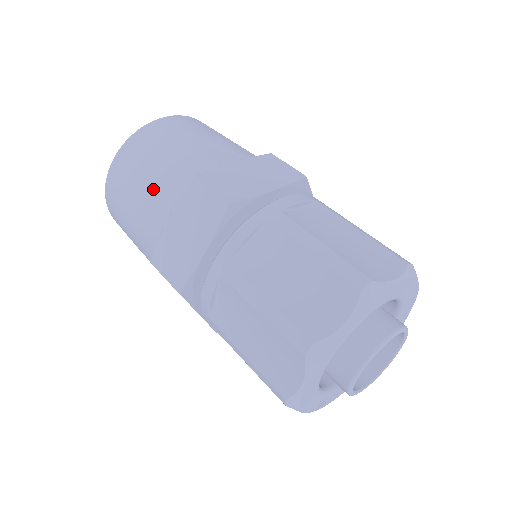
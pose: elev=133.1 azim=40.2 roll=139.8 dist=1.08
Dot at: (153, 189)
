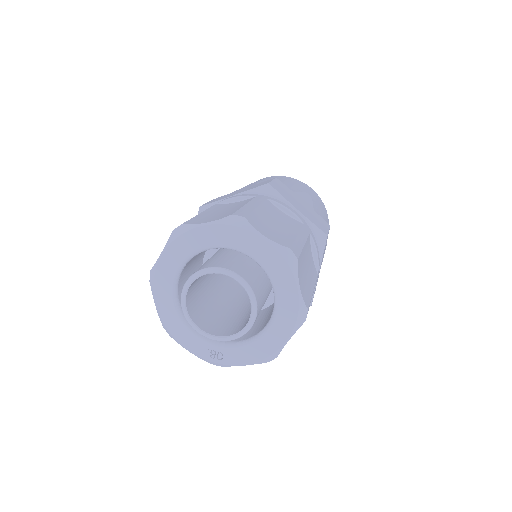
Dot at: occluded
